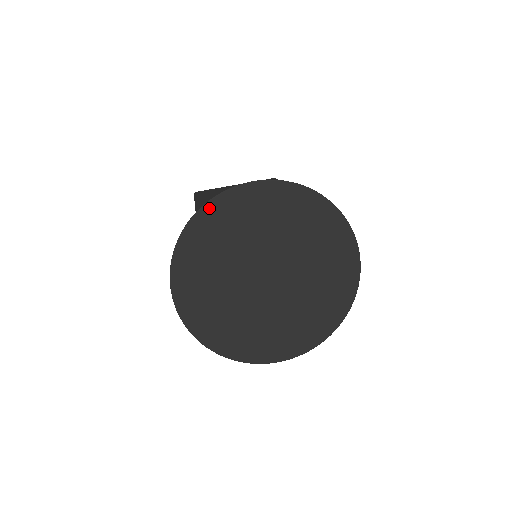
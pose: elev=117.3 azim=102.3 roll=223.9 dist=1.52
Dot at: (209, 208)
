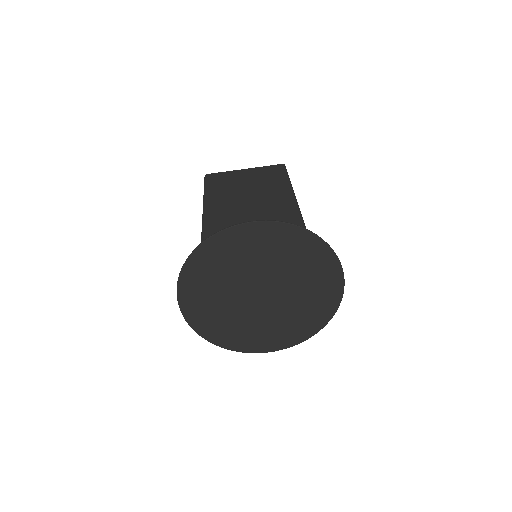
Dot at: (211, 242)
